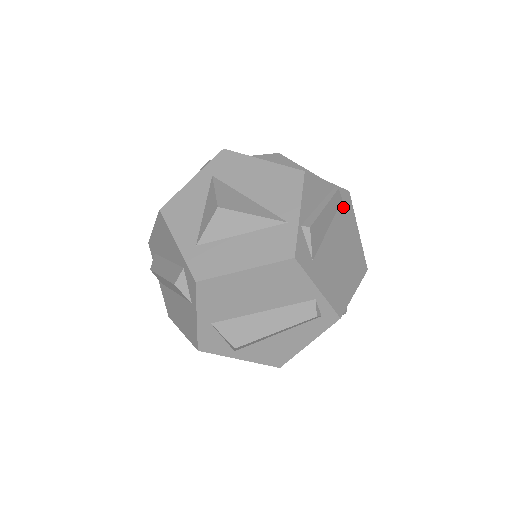
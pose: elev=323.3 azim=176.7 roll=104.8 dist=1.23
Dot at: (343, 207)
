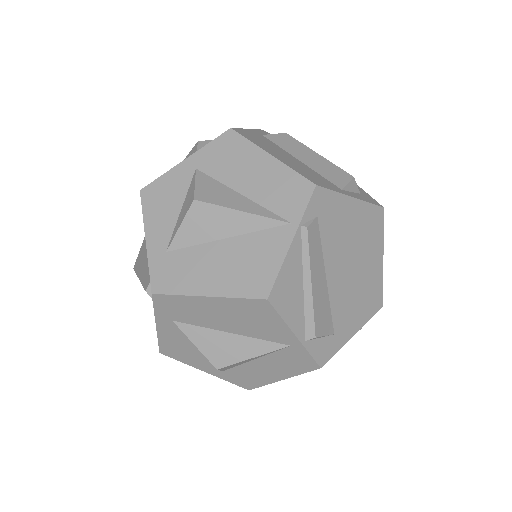
Dot at: (323, 220)
